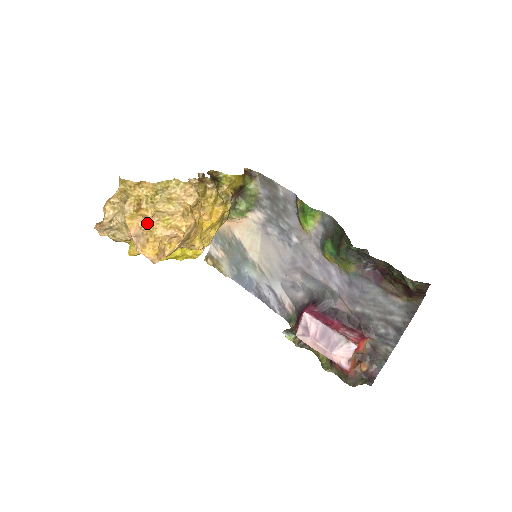
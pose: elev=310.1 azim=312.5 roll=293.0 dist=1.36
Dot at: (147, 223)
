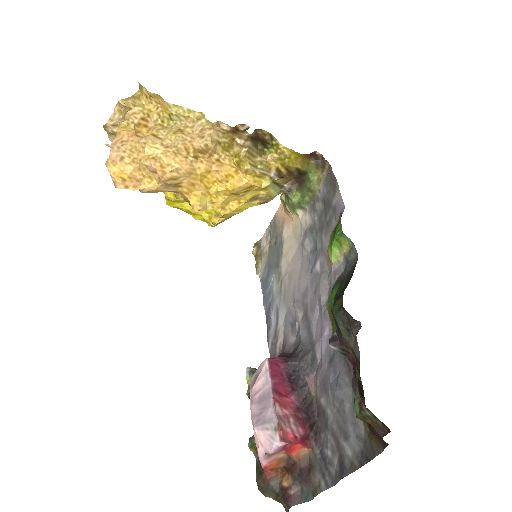
Dot at: (132, 140)
